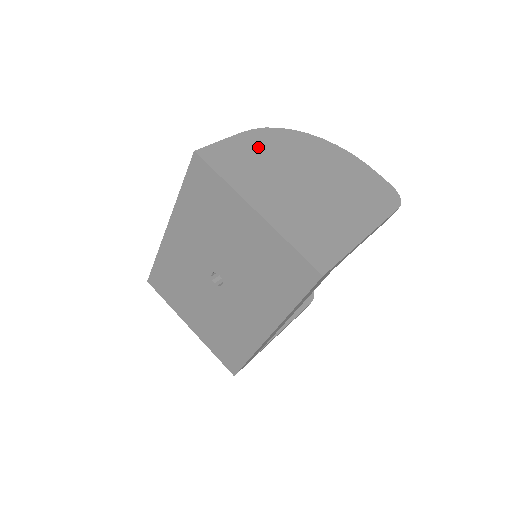
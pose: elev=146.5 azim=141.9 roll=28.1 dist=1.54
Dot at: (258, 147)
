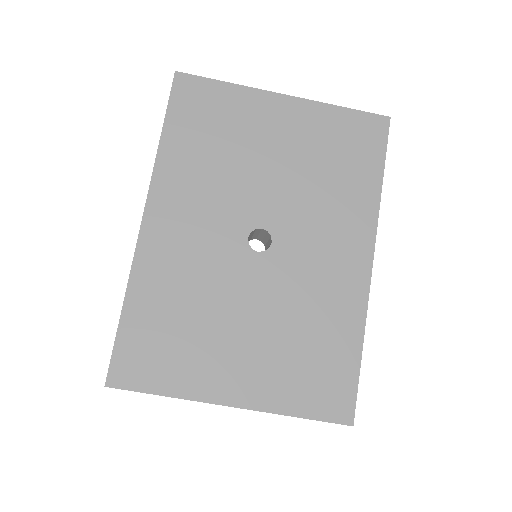
Dot at: occluded
